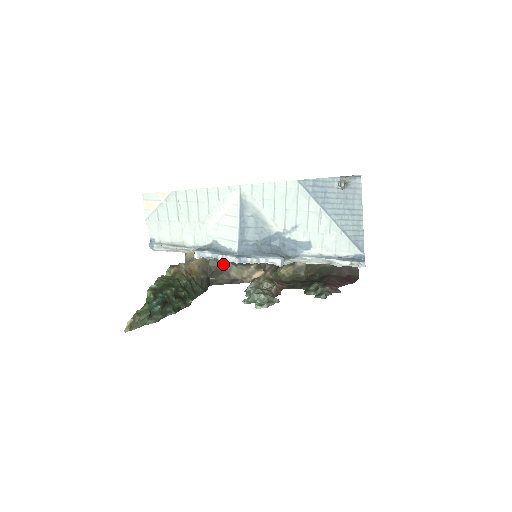
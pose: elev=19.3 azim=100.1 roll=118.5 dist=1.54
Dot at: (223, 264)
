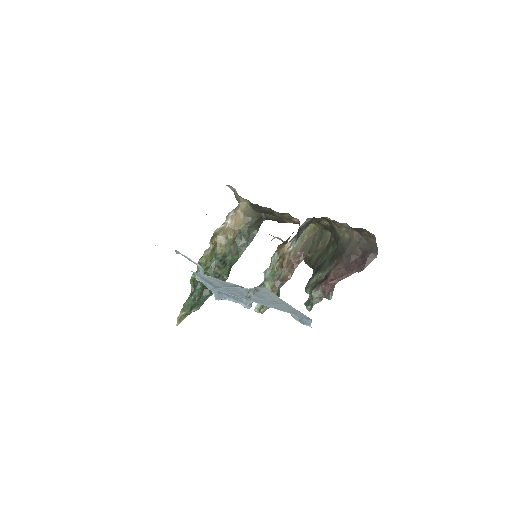
Dot at: (264, 210)
